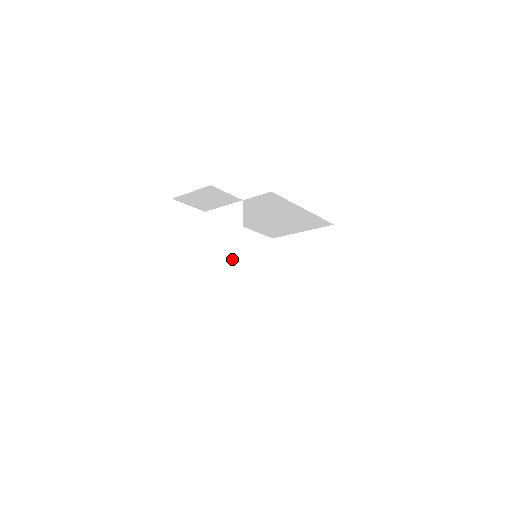
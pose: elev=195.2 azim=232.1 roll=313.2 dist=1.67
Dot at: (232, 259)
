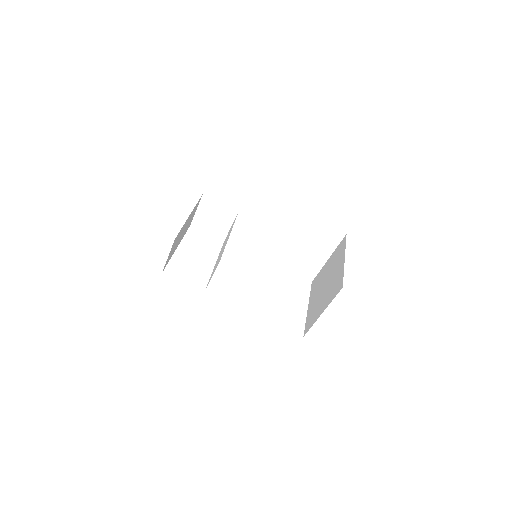
Dot at: (223, 248)
